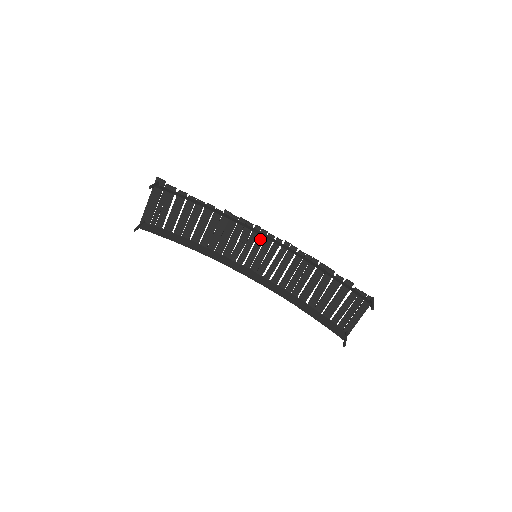
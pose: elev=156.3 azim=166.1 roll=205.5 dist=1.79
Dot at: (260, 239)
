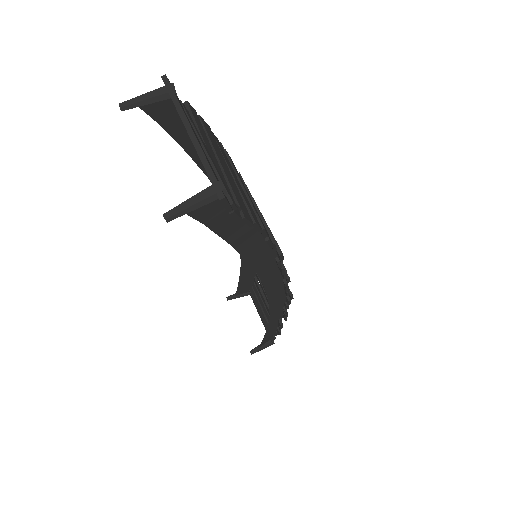
Dot at: occluded
